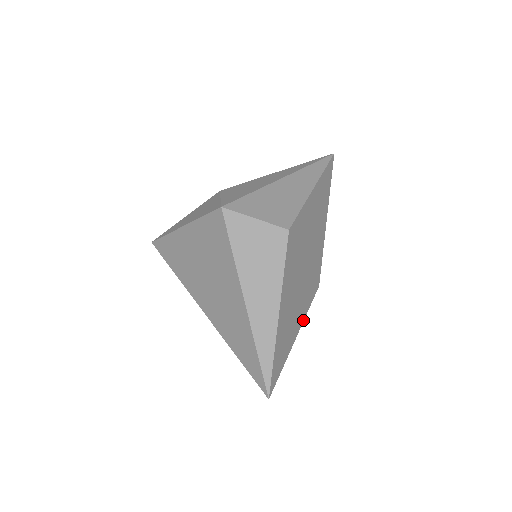
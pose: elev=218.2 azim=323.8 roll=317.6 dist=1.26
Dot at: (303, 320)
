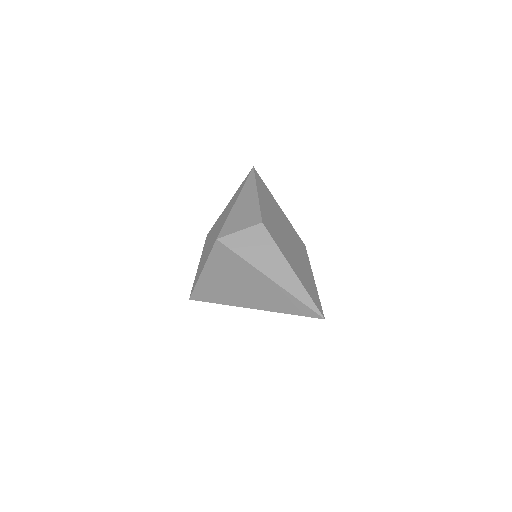
Dot at: (311, 269)
